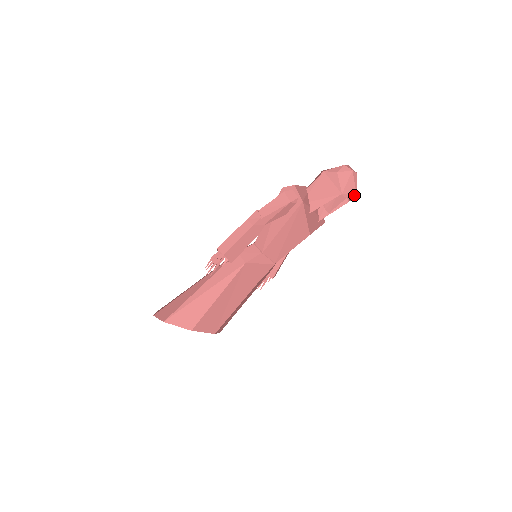
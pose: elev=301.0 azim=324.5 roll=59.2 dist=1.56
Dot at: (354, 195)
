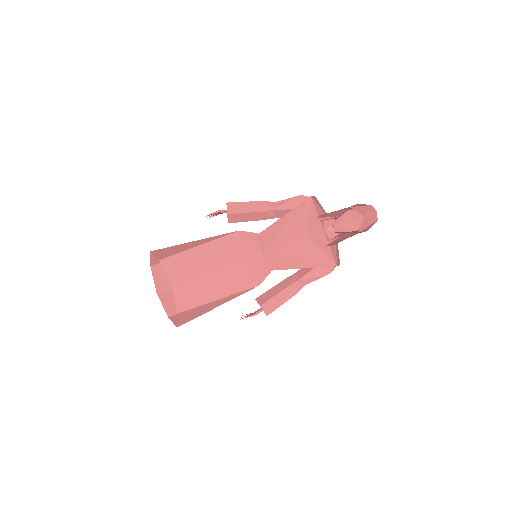
Dot at: (364, 220)
